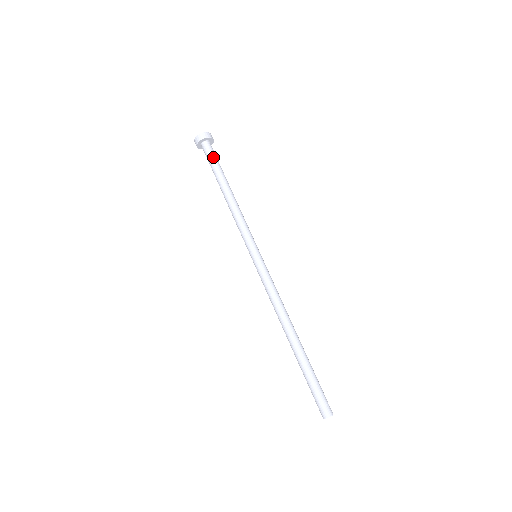
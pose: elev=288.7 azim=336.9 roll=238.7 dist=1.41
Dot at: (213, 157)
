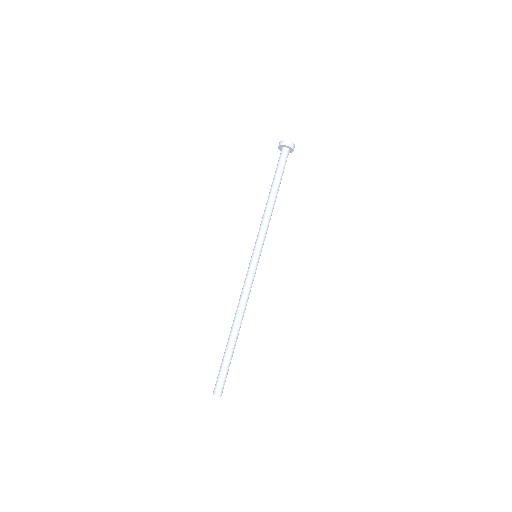
Dot at: (283, 164)
